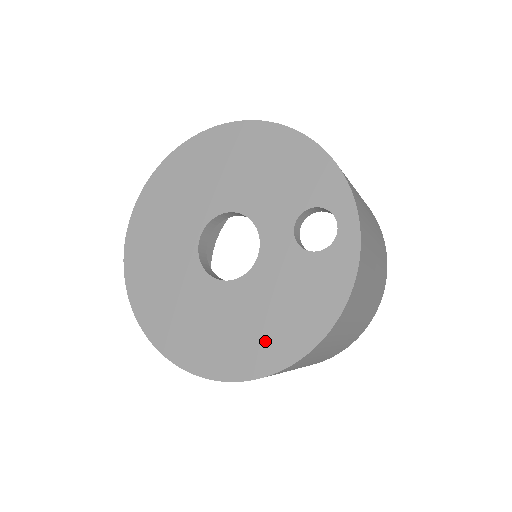
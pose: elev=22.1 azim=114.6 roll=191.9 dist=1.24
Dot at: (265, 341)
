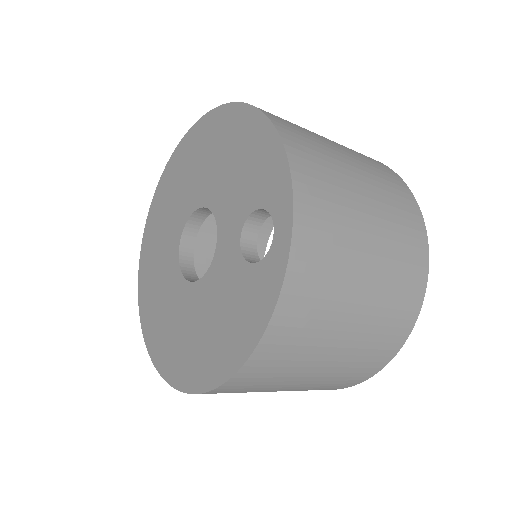
Dot at: (202, 355)
